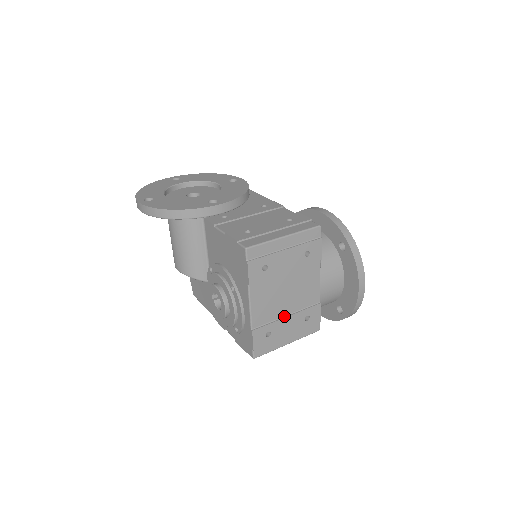
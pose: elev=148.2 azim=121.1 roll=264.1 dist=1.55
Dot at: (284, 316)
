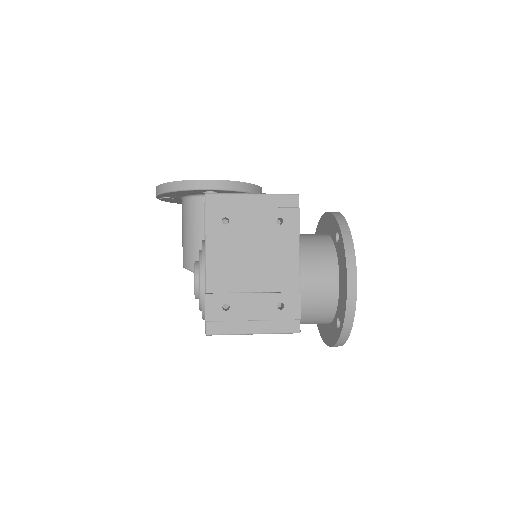
Dot at: (249, 292)
